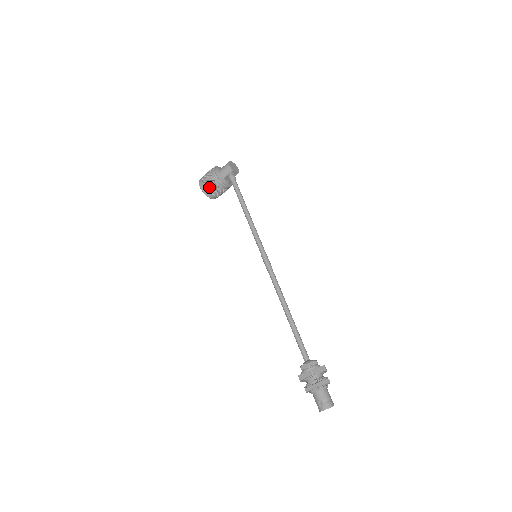
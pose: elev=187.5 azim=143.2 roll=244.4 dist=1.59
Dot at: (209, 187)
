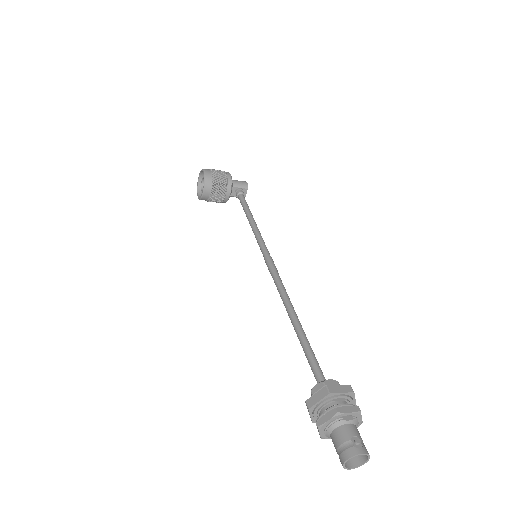
Dot at: (217, 178)
